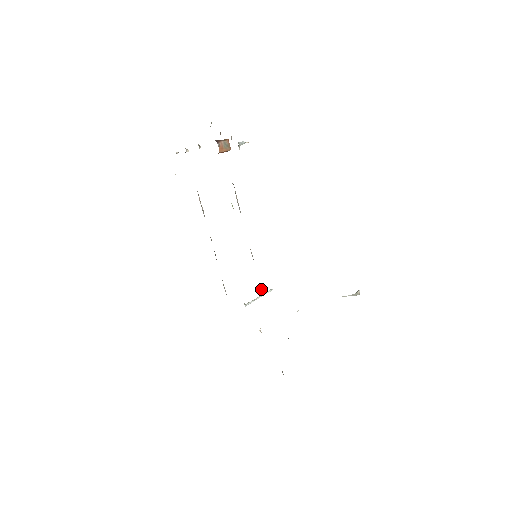
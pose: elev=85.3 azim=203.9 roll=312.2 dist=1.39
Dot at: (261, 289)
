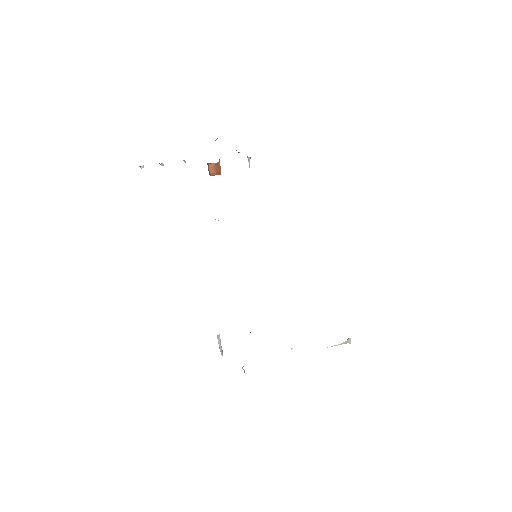
Dot at: occluded
